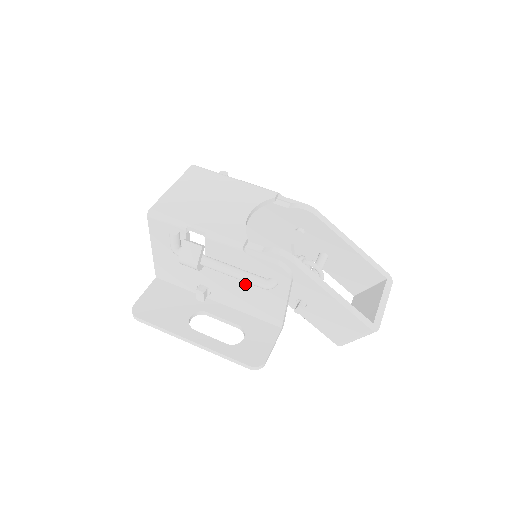
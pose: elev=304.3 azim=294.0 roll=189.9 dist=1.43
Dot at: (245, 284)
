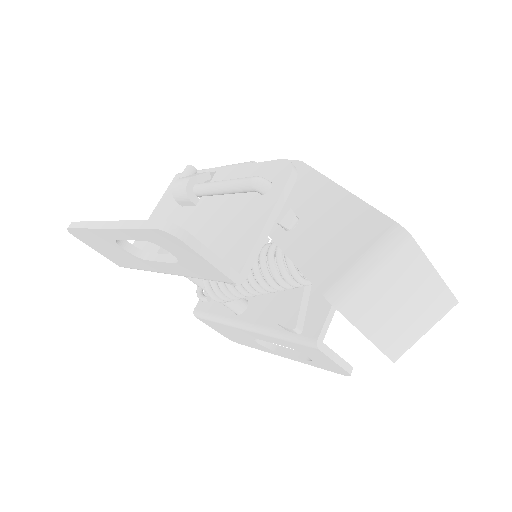
Dot at: (228, 211)
